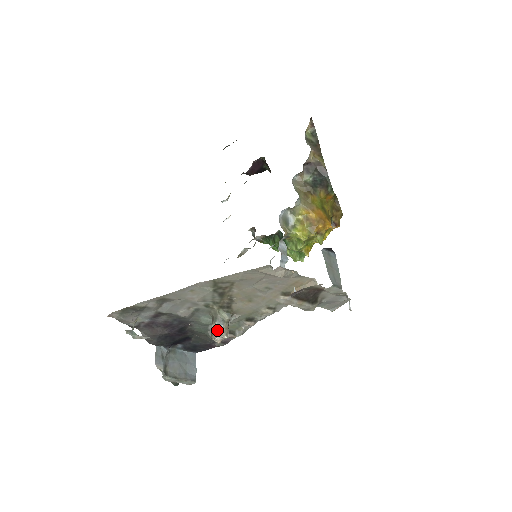
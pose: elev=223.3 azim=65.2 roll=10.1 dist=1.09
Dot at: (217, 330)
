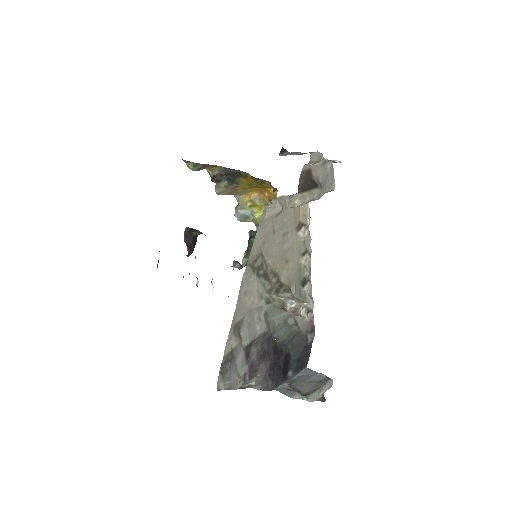
Dot at: (294, 308)
